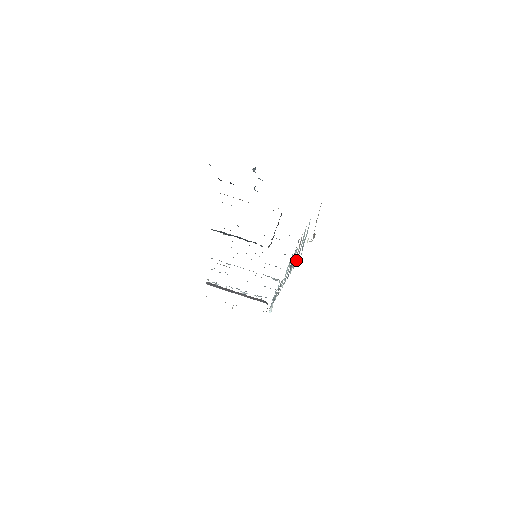
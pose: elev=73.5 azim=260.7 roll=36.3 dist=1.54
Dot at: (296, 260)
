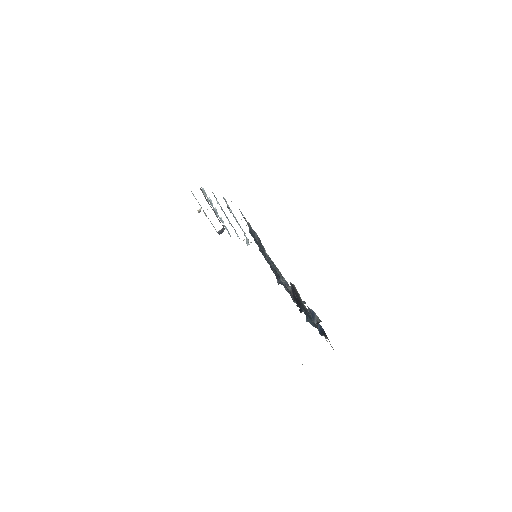
Dot at: occluded
